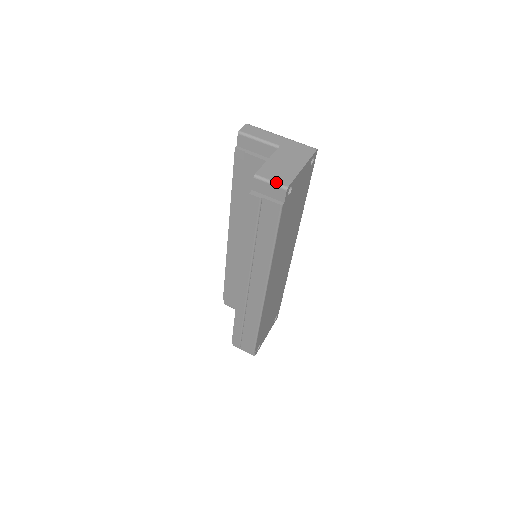
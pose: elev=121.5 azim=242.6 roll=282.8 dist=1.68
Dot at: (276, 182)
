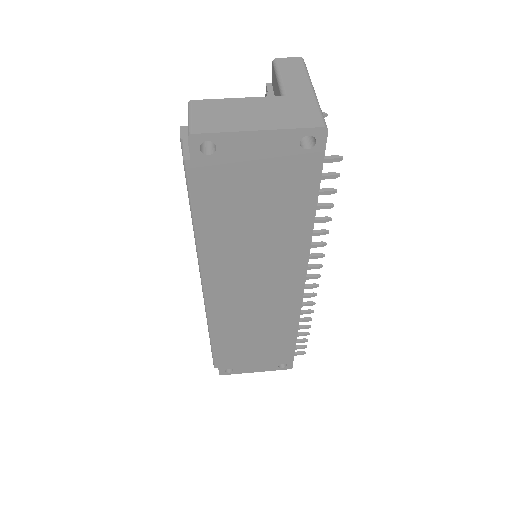
Dot at: (191, 121)
